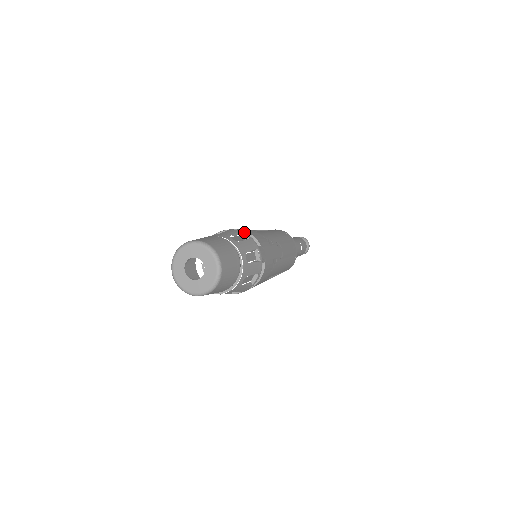
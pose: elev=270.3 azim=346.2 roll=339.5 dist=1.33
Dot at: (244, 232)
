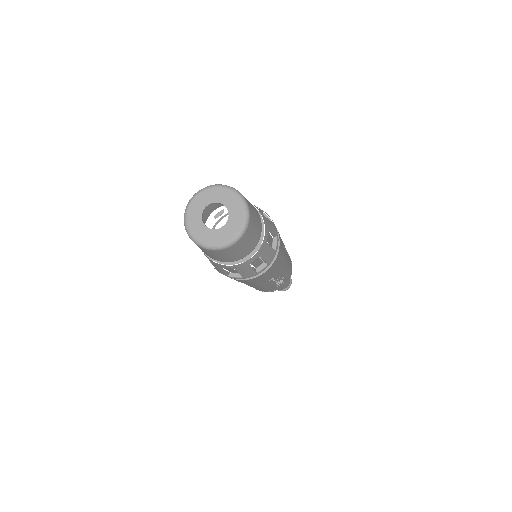
Dot at: occluded
